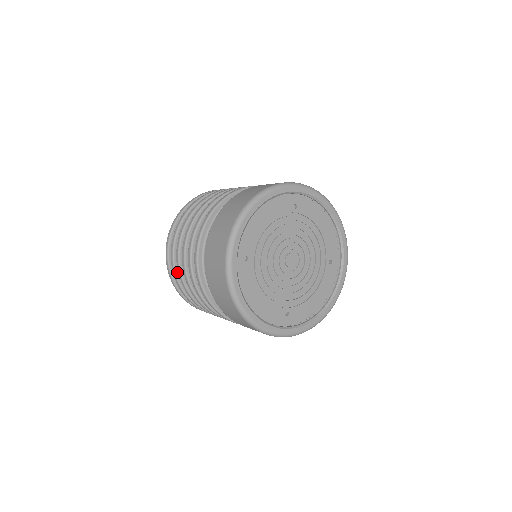
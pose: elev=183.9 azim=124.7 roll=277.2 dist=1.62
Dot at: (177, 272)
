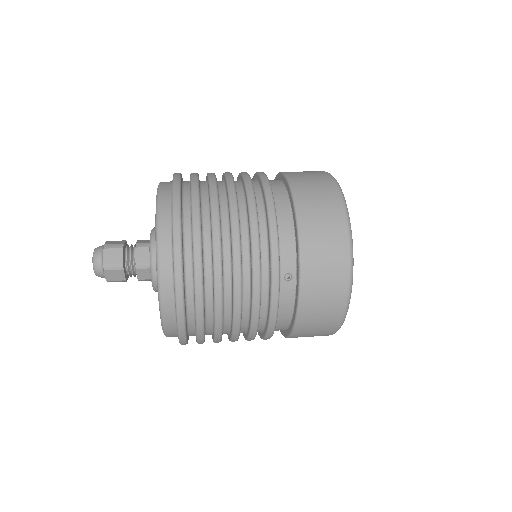
Dot at: (201, 215)
